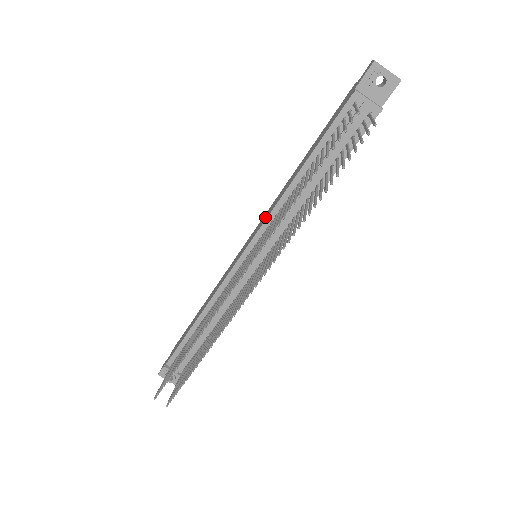
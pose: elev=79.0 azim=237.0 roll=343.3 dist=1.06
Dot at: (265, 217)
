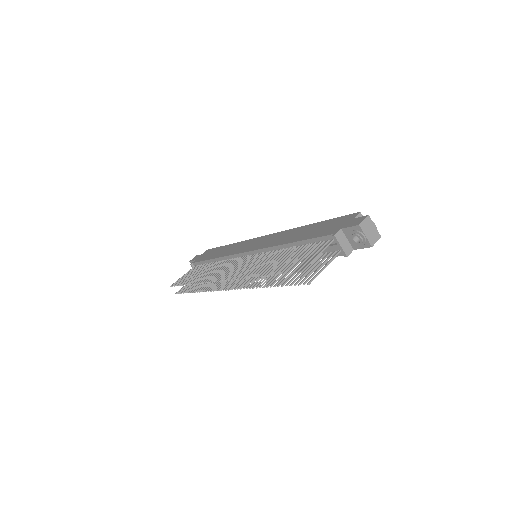
Dot at: (269, 242)
